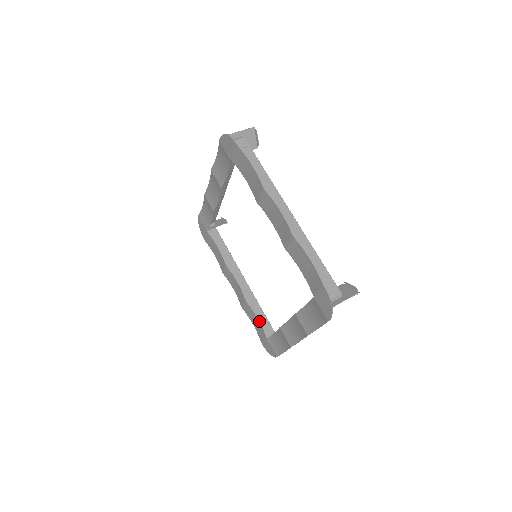
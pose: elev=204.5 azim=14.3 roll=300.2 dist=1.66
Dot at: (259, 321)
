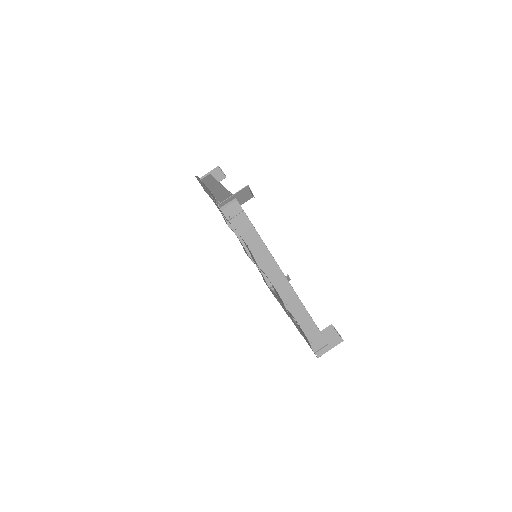
Dot at: occluded
